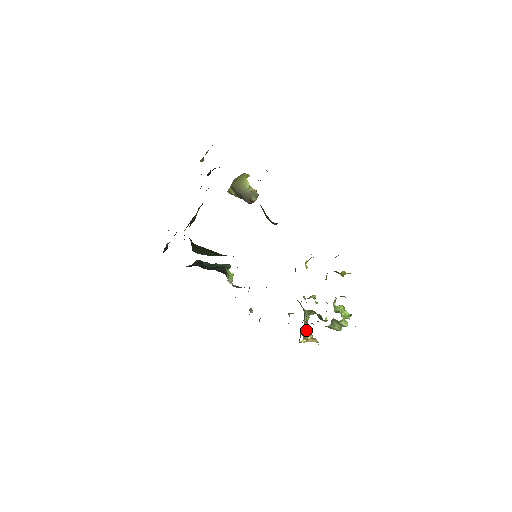
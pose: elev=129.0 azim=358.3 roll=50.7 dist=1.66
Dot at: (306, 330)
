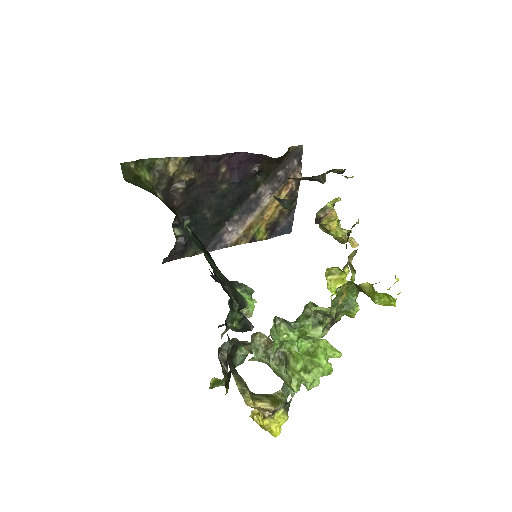
Dot at: (270, 394)
